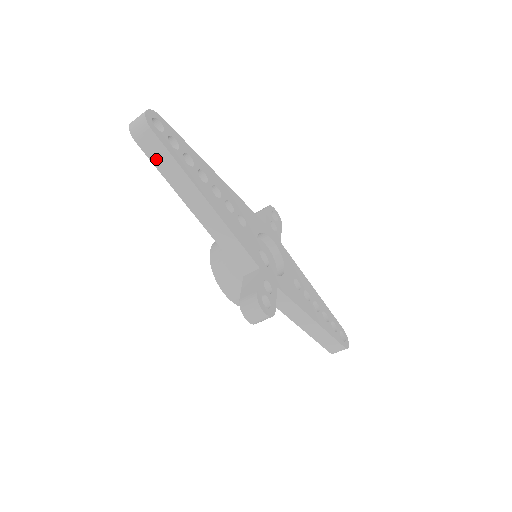
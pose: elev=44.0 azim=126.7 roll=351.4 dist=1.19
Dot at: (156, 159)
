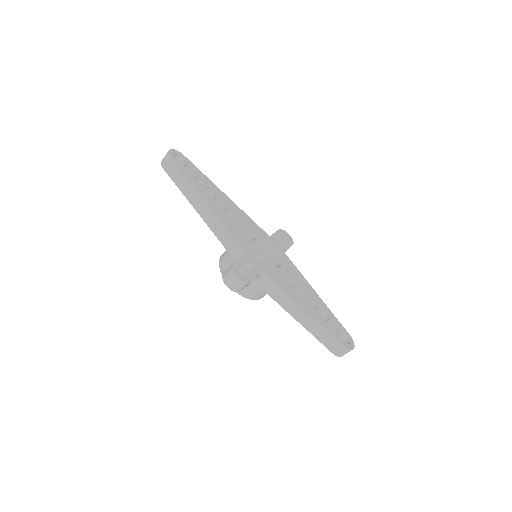
Dot at: (175, 178)
